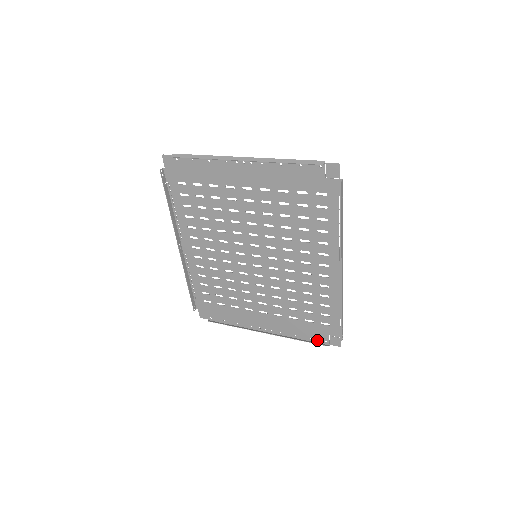
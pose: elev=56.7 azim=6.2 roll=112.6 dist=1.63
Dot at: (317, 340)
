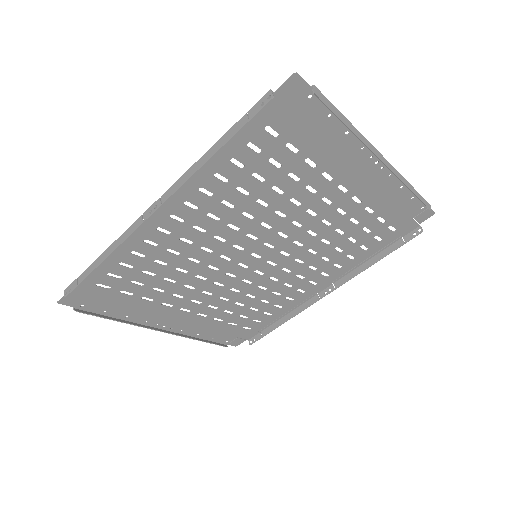
Dot at: (219, 340)
